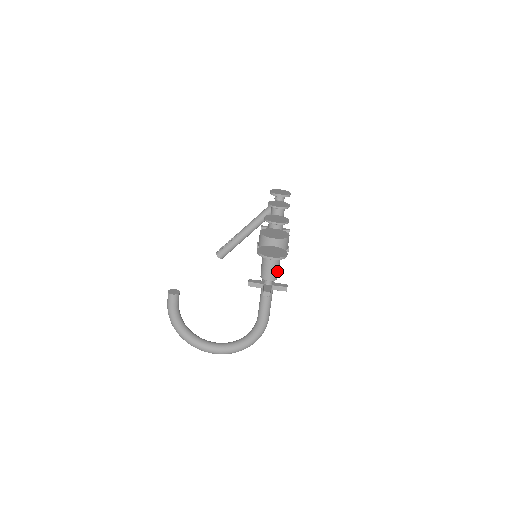
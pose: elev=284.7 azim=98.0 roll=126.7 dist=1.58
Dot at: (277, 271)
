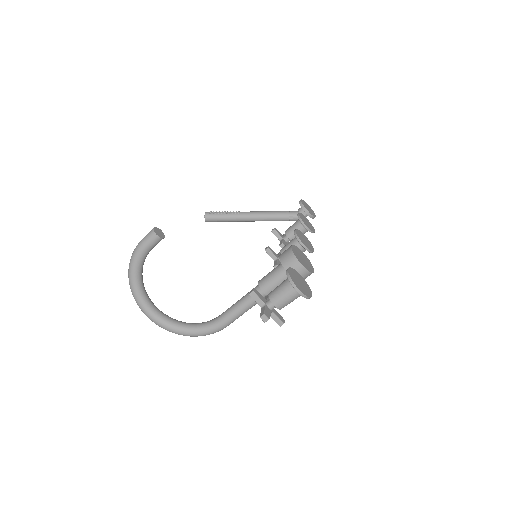
Dot at: (289, 303)
